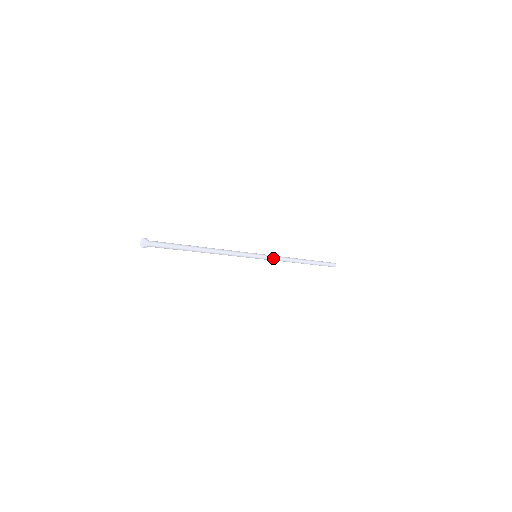
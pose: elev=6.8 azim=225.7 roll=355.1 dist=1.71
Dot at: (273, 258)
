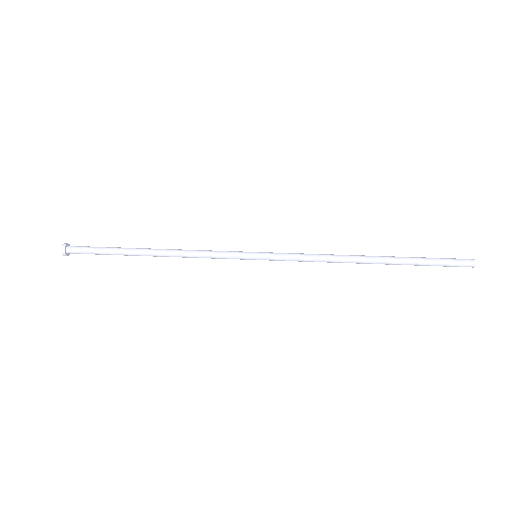
Dot at: occluded
